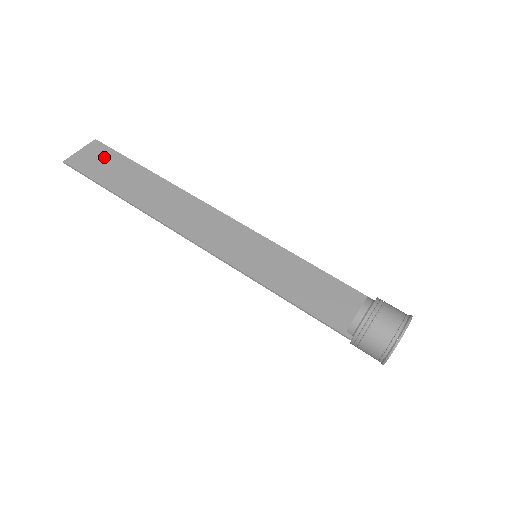
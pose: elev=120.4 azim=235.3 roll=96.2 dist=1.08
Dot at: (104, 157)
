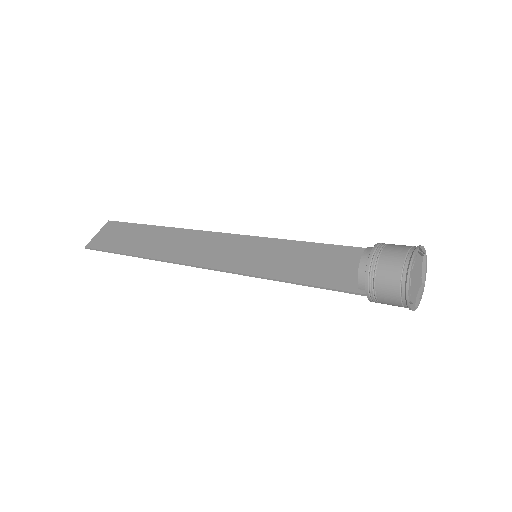
Dot at: (116, 231)
